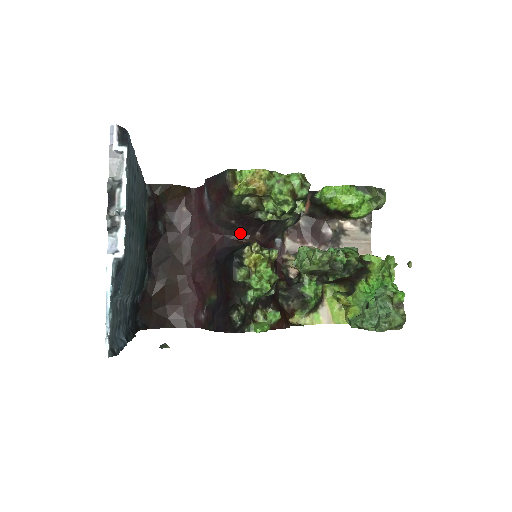
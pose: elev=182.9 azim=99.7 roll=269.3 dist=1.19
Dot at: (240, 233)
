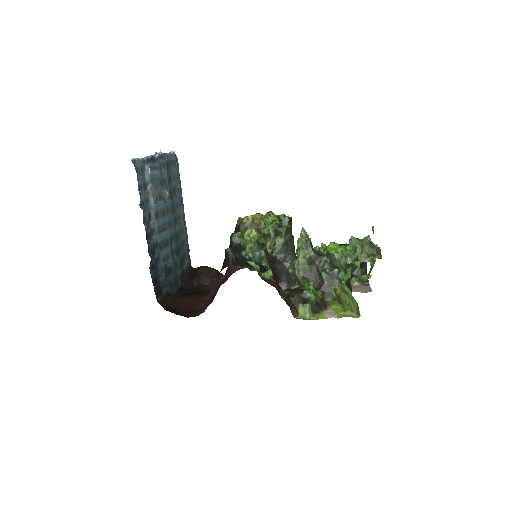
Dot at: occluded
